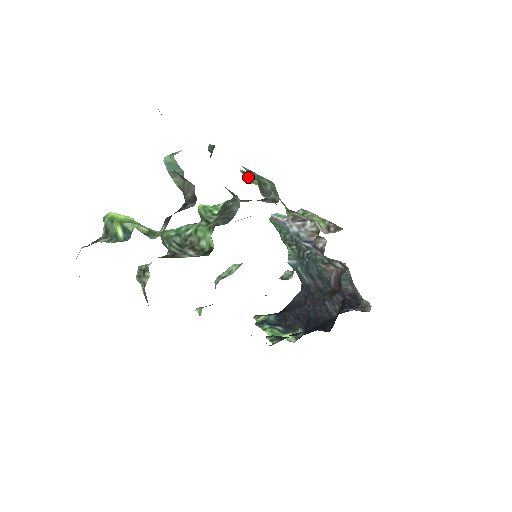
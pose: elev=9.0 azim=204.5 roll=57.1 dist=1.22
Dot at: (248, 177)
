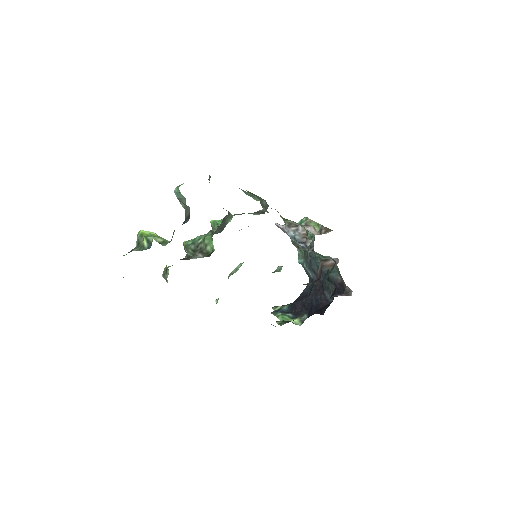
Dot at: occluded
